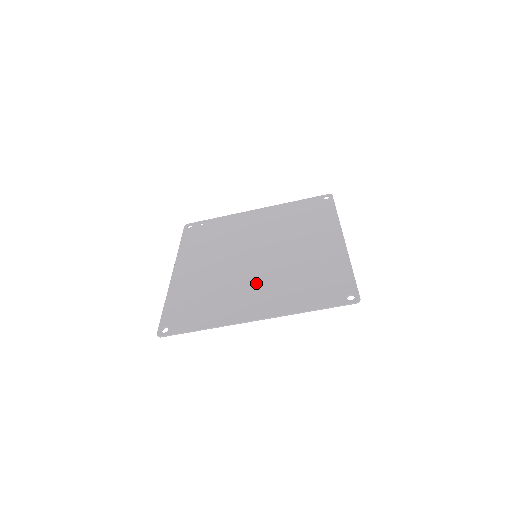
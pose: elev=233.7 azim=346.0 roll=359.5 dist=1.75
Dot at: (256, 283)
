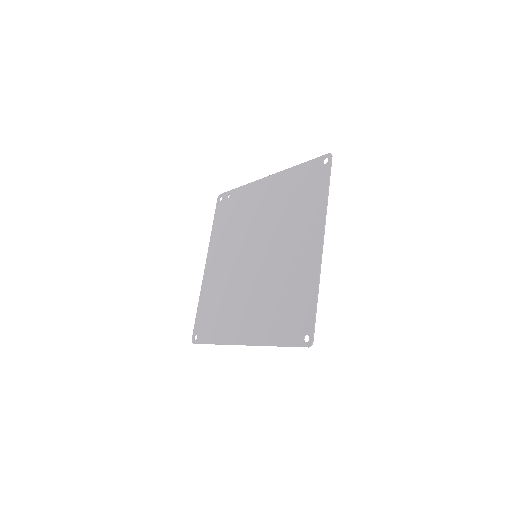
Dot at: (249, 297)
